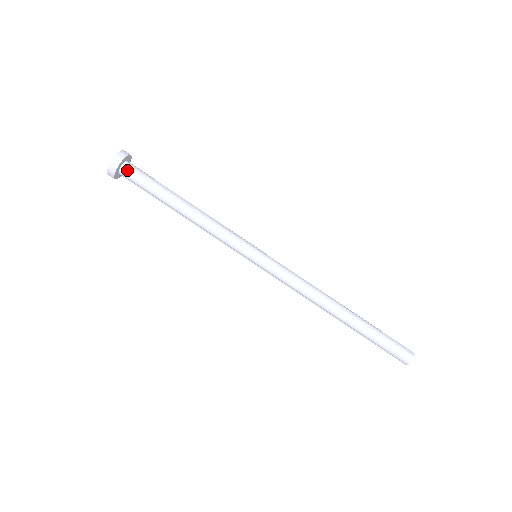
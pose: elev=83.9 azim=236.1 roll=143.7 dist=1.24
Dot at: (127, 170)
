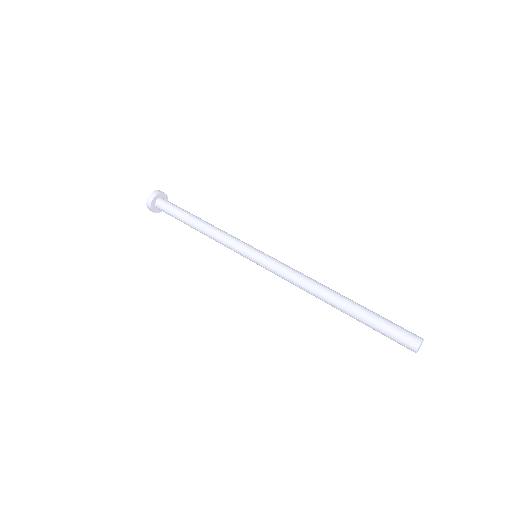
Dot at: (166, 200)
